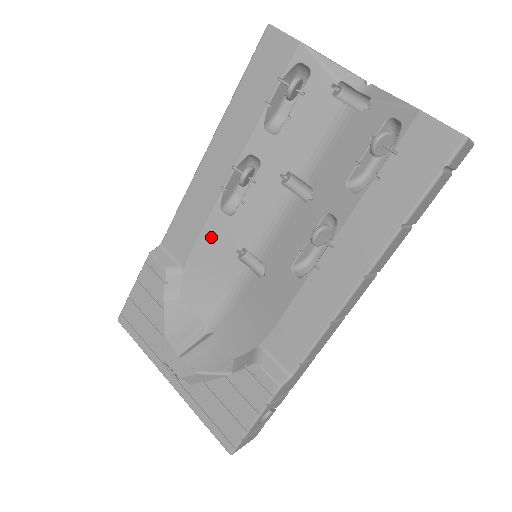
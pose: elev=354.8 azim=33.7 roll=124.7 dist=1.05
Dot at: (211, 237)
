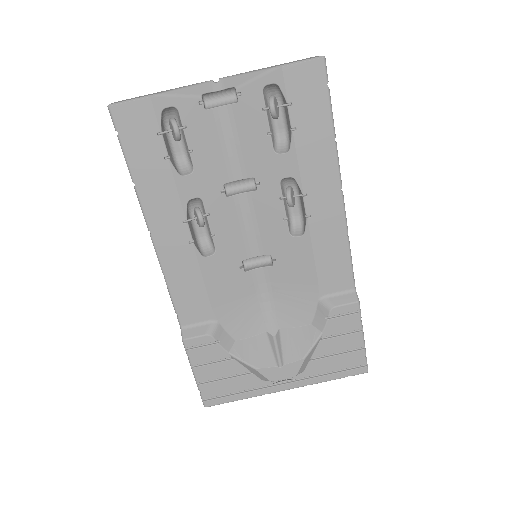
Dot at: (215, 280)
